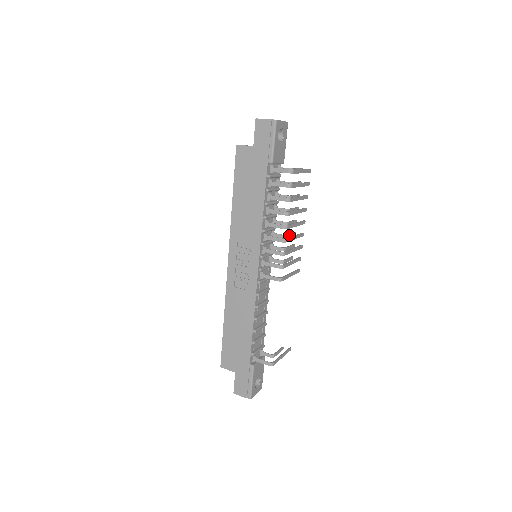
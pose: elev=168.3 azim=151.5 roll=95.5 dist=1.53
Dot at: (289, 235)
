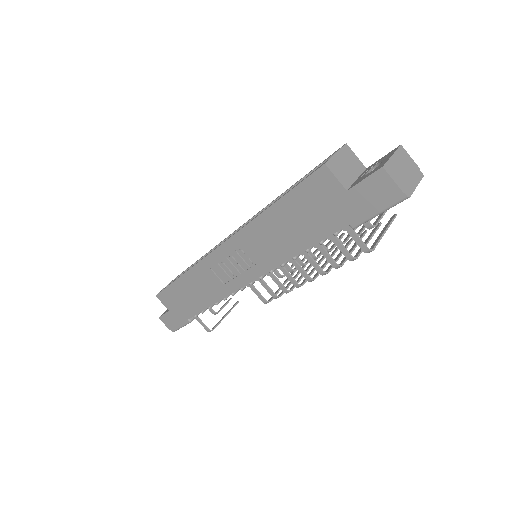
Dot at: occluded
